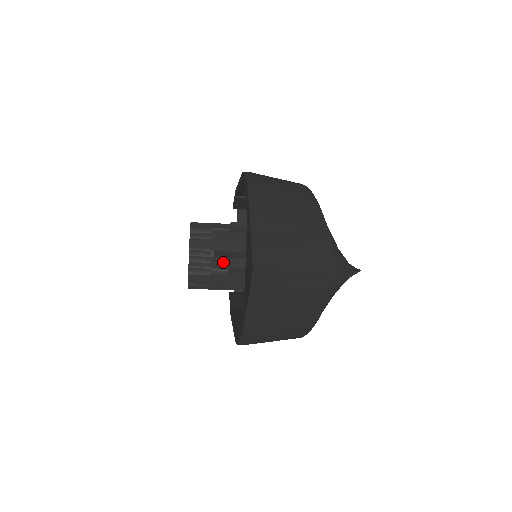
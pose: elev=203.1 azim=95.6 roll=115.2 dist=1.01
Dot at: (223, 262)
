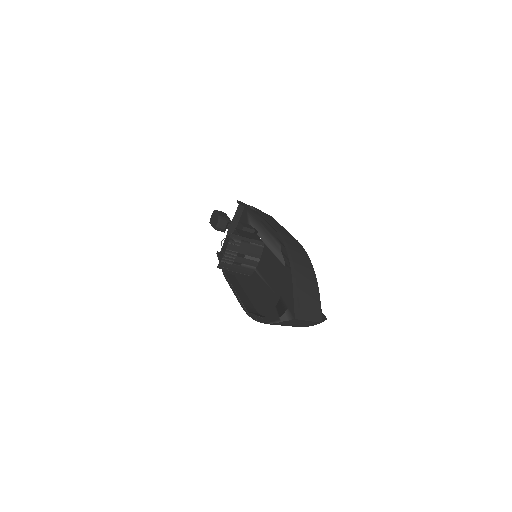
Dot at: (241, 260)
